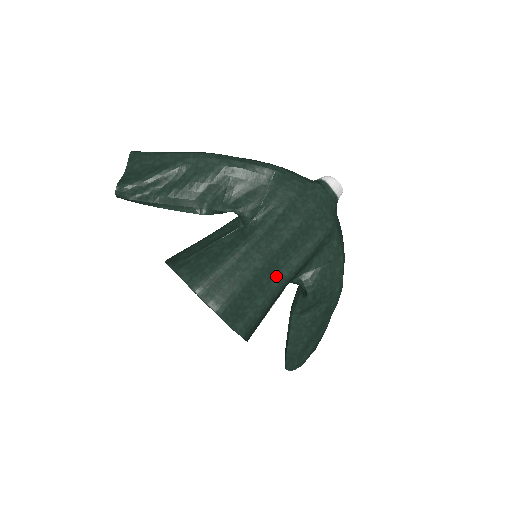
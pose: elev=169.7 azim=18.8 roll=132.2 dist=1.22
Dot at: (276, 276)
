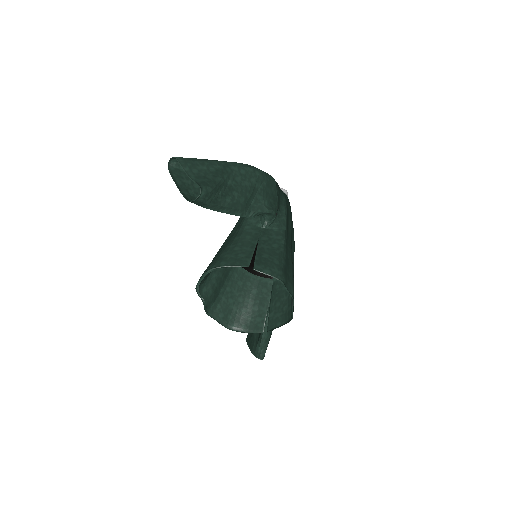
Dot at: occluded
